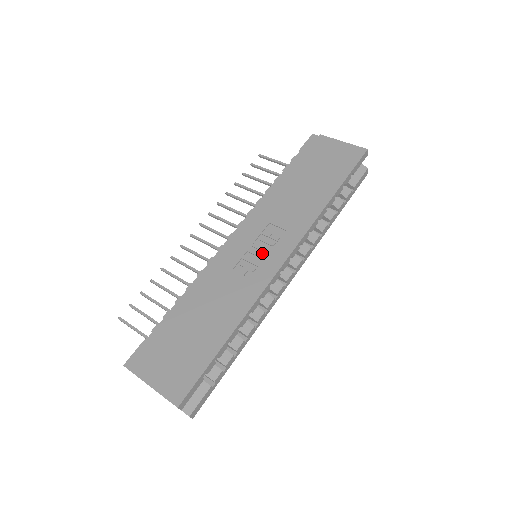
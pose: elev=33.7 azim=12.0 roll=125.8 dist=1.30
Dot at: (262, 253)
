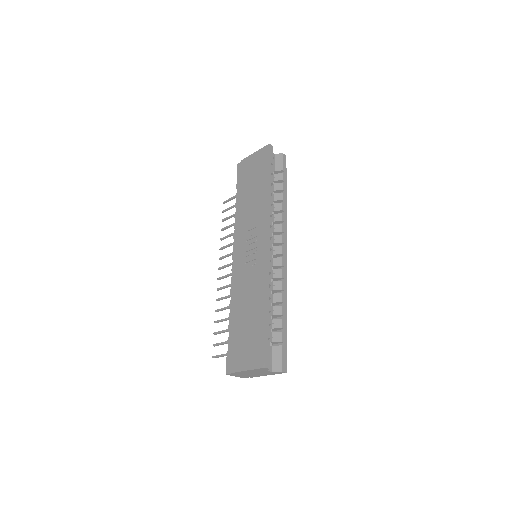
Dot at: (253, 250)
